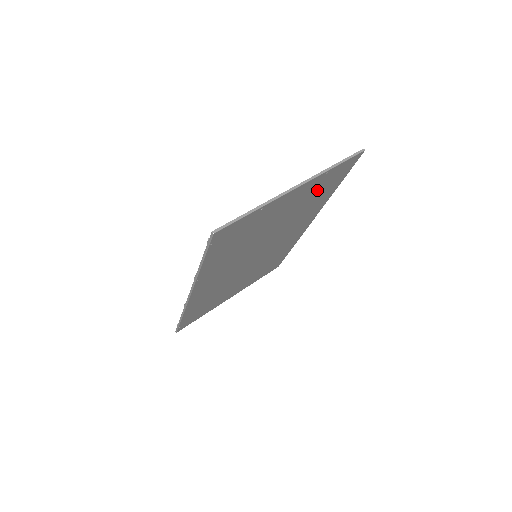
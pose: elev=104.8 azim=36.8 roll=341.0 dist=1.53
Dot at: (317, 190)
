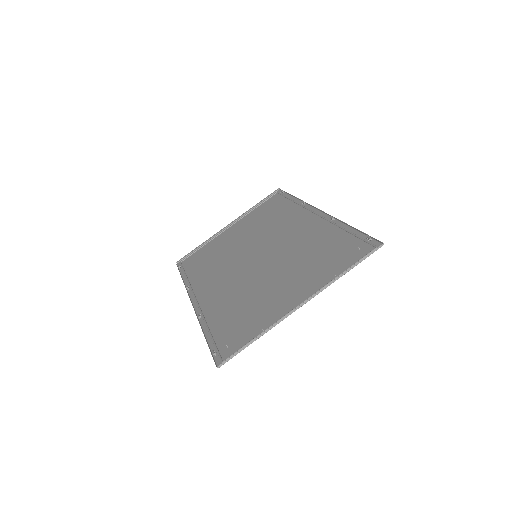
Dot at: (324, 262)
